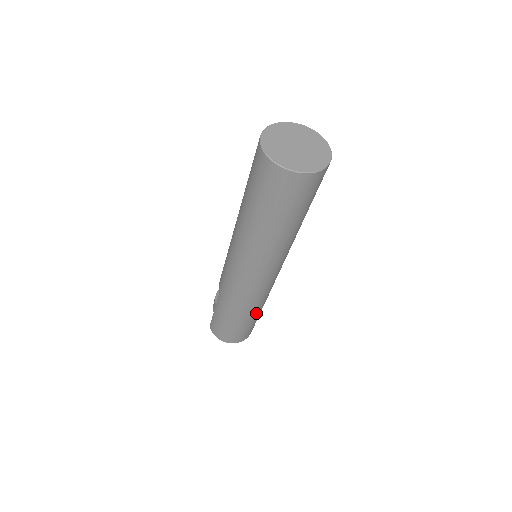
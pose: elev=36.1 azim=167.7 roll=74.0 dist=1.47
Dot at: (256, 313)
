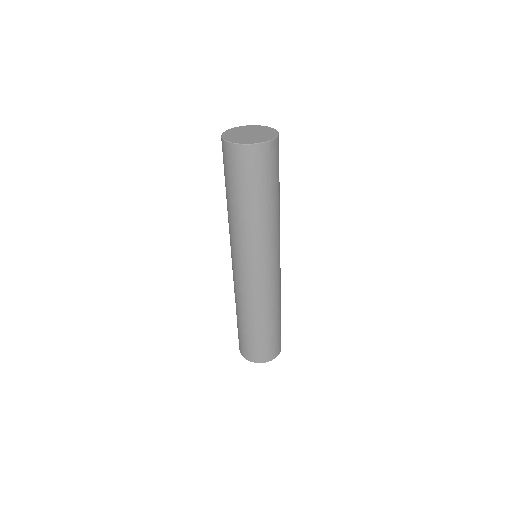
Dot at: (270, 319)
